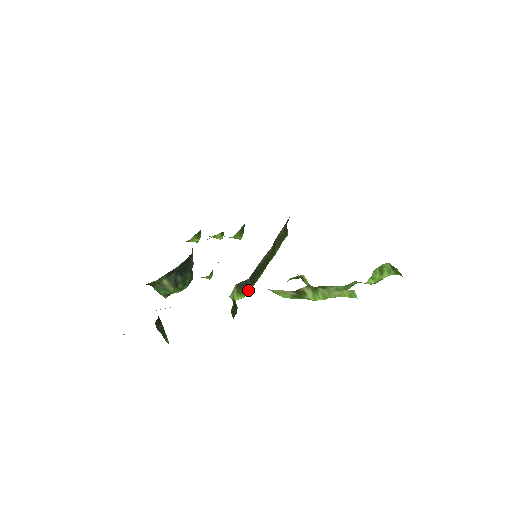
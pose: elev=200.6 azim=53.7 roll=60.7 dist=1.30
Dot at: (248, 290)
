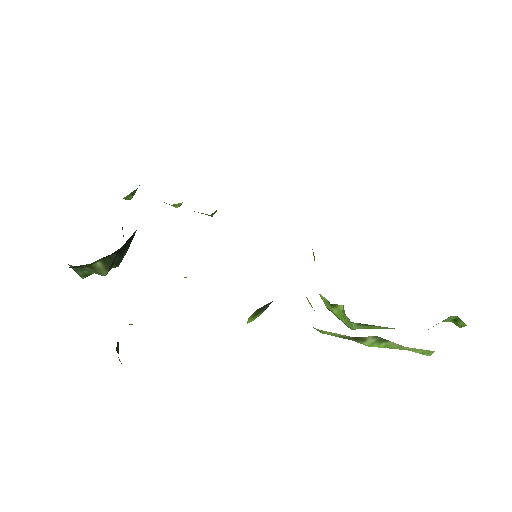
Dot at: (263, 311)
